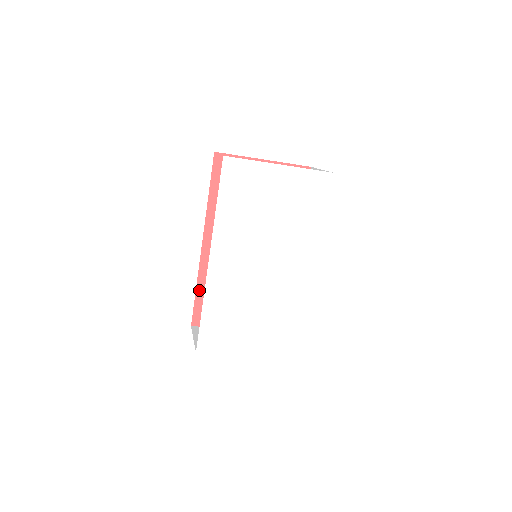
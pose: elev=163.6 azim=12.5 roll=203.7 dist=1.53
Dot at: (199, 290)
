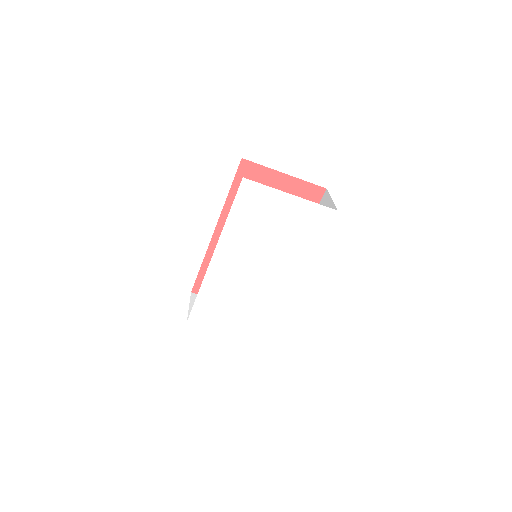
Dot at: (204, 266)
